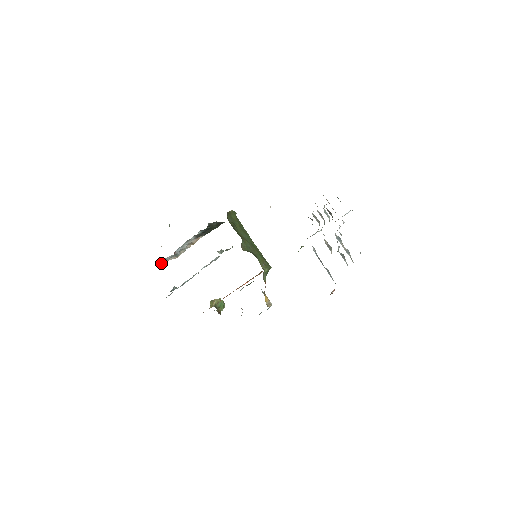
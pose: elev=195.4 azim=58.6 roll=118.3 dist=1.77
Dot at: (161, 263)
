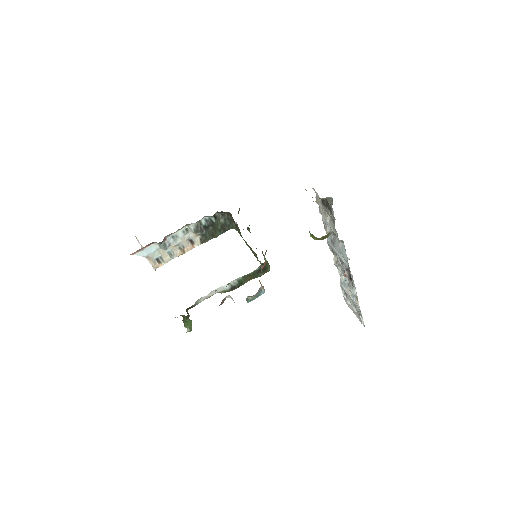
Dot at: (141, 253)
